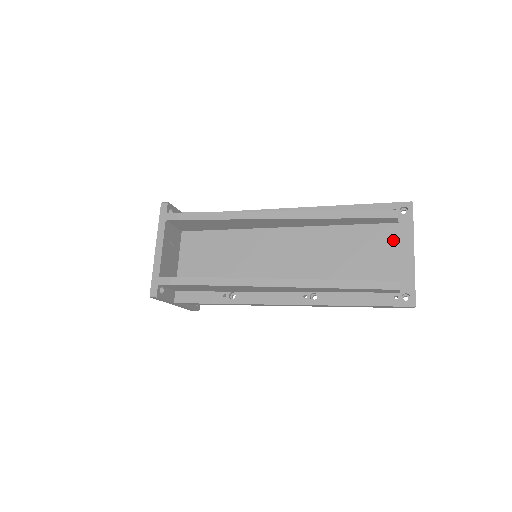
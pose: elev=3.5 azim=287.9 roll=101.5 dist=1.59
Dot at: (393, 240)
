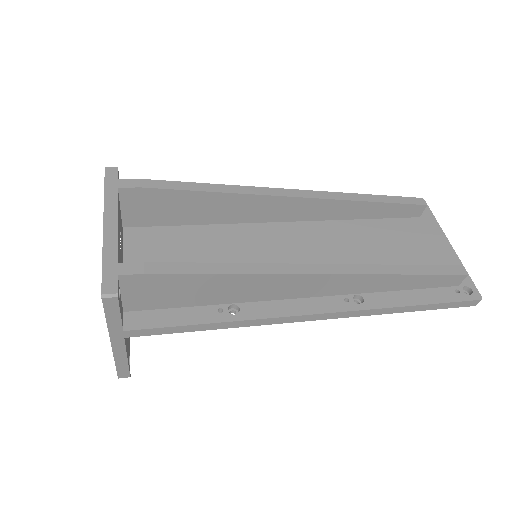
Dot at: (423, 233)
